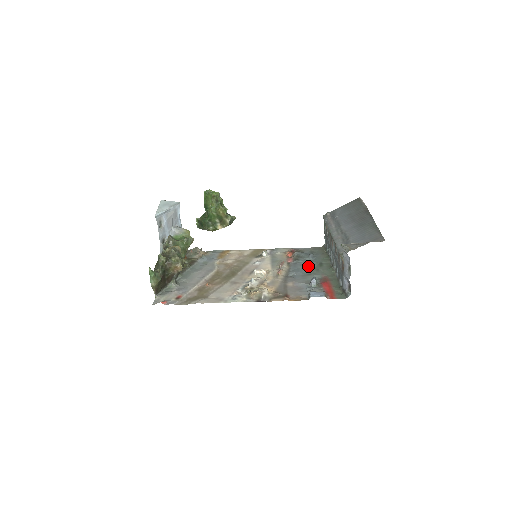
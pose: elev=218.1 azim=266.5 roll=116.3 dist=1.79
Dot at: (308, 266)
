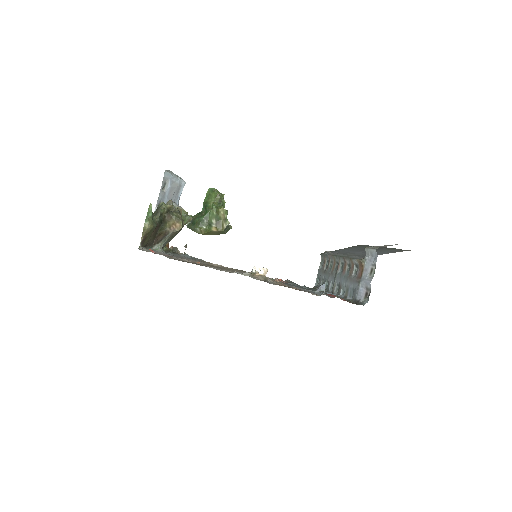
Dot at: occluded
